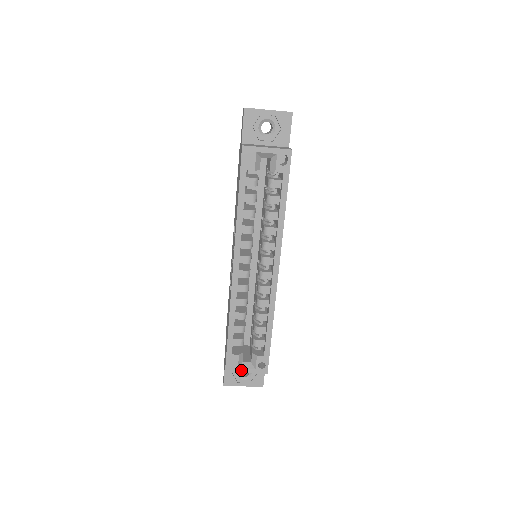
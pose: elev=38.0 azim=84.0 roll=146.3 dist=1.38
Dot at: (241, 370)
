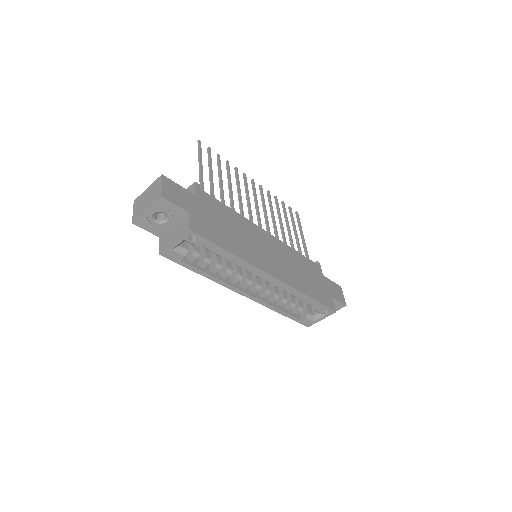
Dot at: (317, 321)
